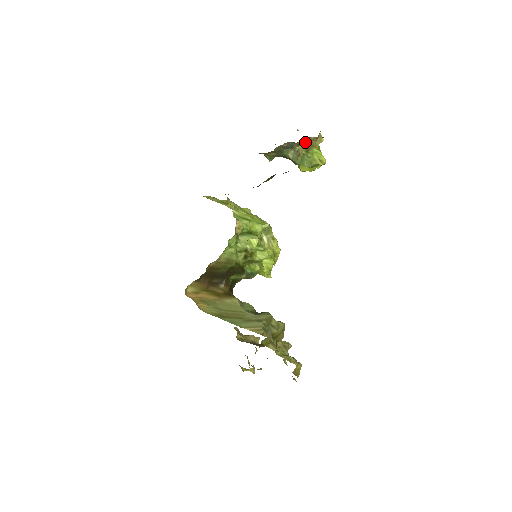
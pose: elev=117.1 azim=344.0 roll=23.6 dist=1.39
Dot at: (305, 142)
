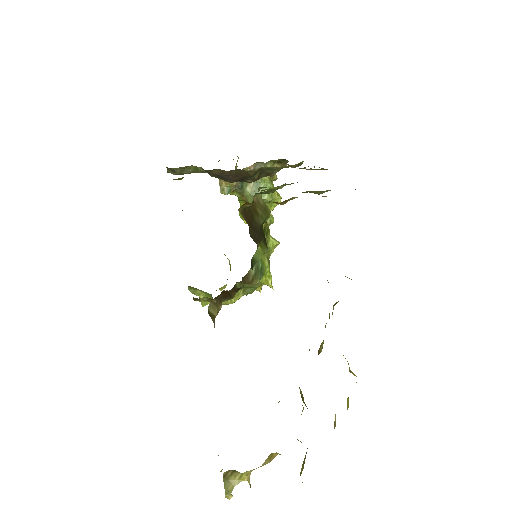
Dot at: occluded
